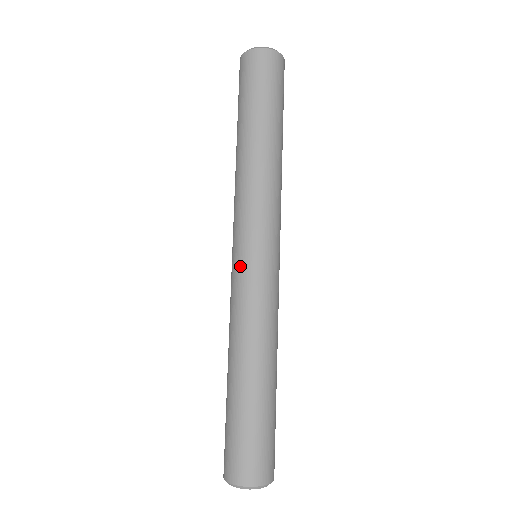
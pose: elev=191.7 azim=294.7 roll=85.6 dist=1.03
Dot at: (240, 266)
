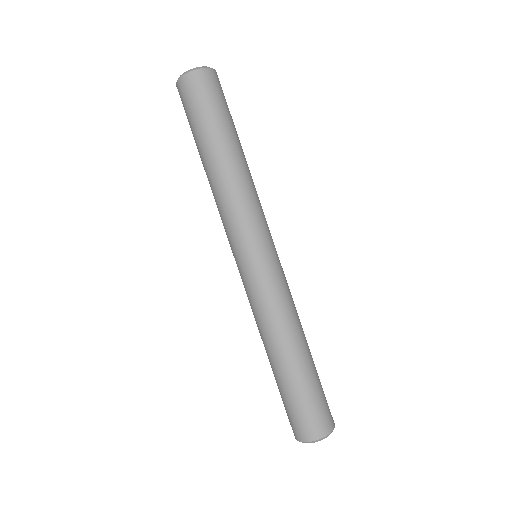
Dot at: (262, 267)
